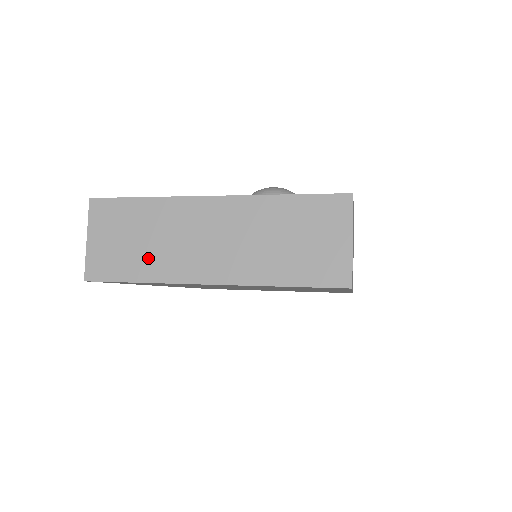
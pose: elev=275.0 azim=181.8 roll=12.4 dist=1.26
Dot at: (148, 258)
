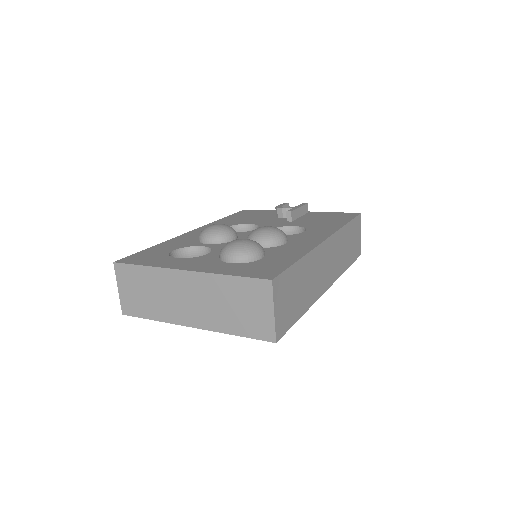
Dot at: (154, 306)
